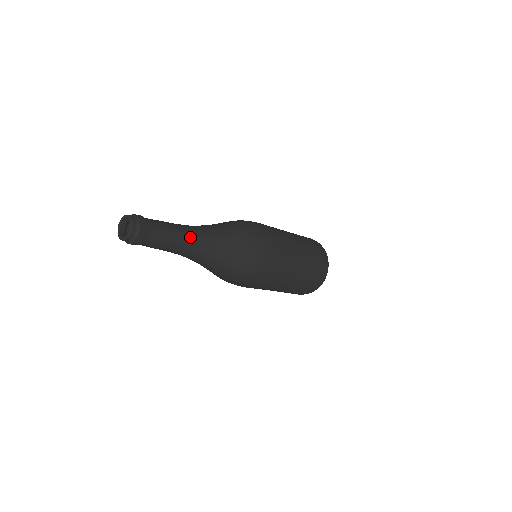
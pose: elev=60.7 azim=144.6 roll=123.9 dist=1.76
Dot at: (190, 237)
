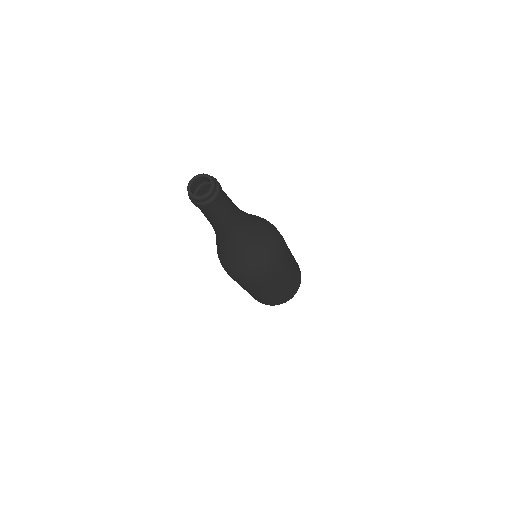
Dot at: occluded
